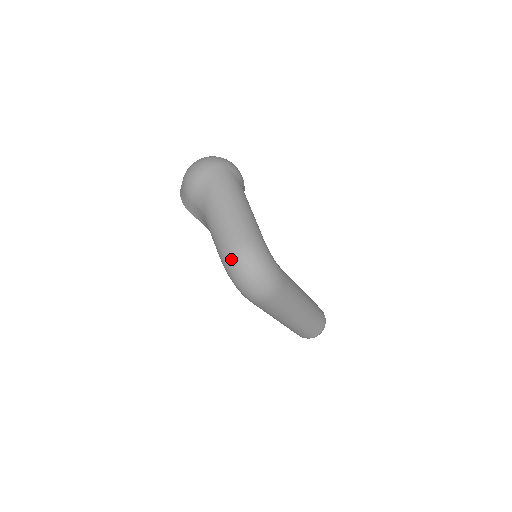
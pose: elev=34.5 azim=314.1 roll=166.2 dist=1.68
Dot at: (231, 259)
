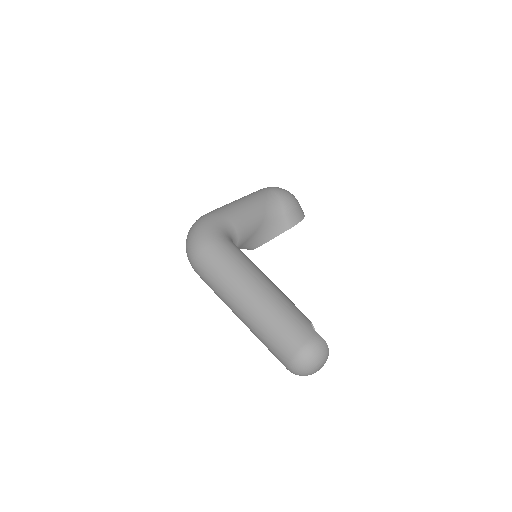
Dot at: occluded
